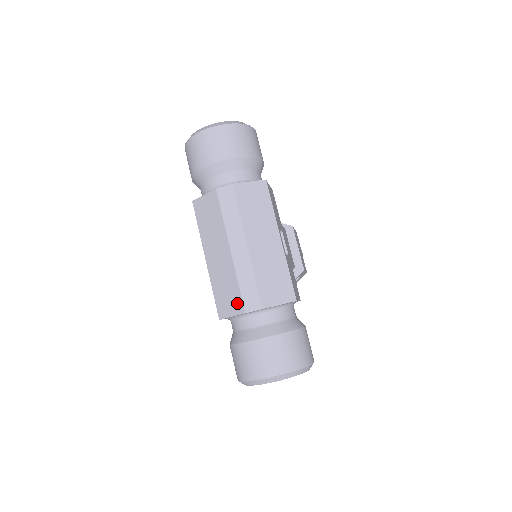
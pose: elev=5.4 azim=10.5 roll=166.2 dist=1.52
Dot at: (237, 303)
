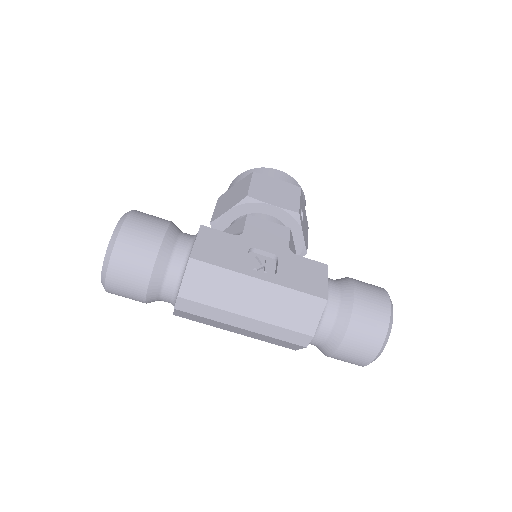
Dot at: (292, 345)
